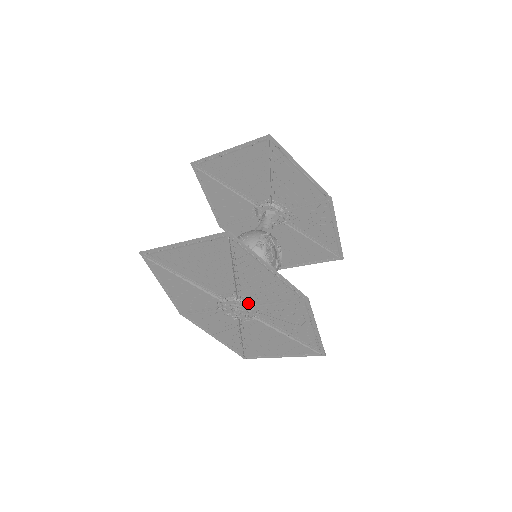
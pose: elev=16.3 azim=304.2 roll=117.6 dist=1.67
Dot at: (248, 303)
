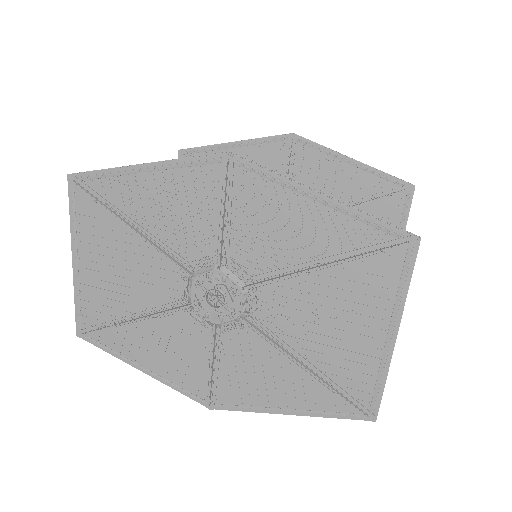
Dot at: (208, 266)
